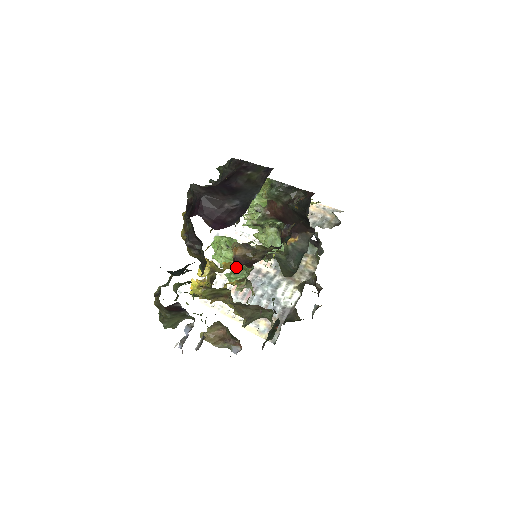
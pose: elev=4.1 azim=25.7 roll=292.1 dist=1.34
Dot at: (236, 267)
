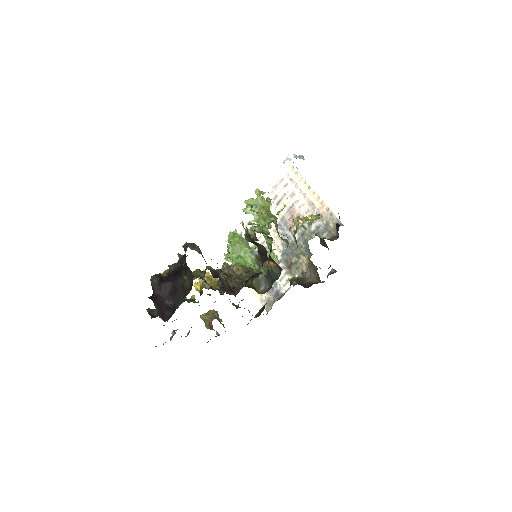
Dot at: occluded
